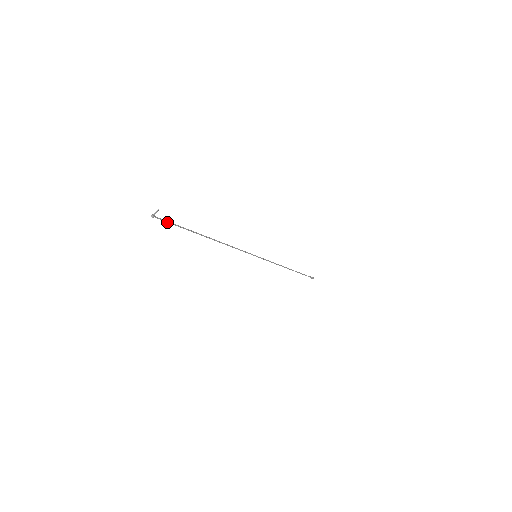
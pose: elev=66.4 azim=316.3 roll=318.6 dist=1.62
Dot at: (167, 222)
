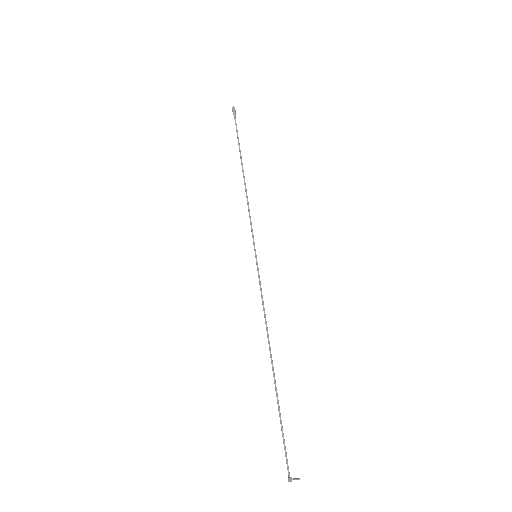
Dot at: (285, 451)
